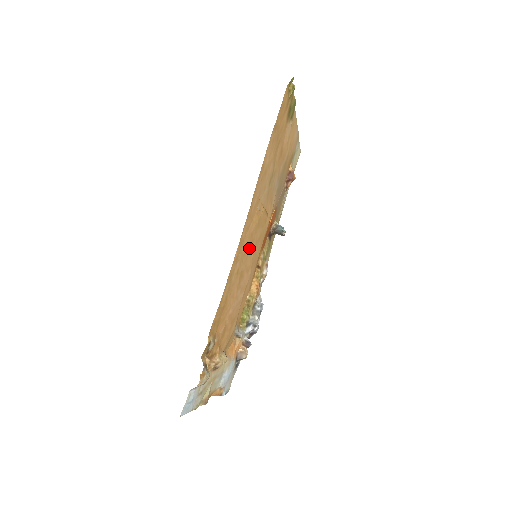
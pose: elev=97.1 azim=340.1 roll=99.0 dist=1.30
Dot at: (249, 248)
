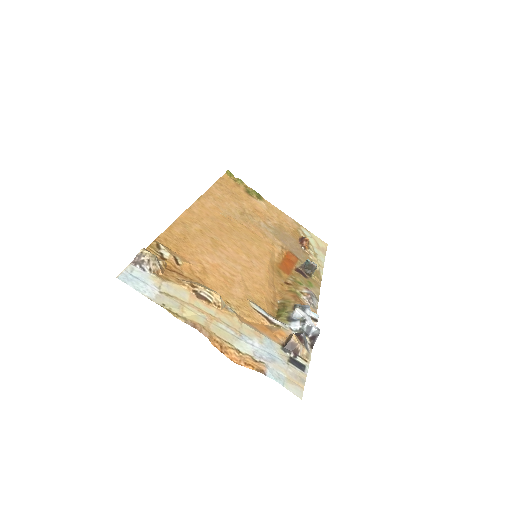
Dot at: (222, 232)
